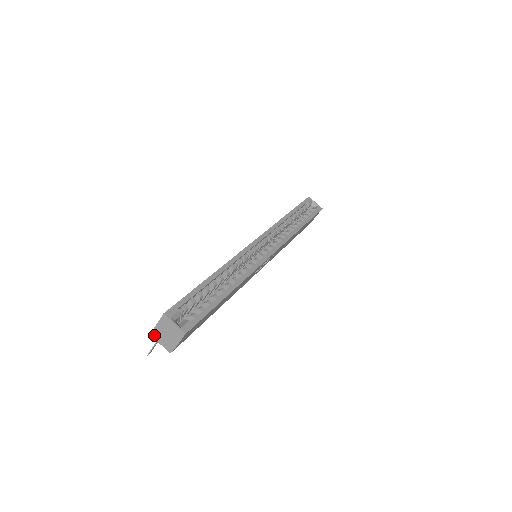
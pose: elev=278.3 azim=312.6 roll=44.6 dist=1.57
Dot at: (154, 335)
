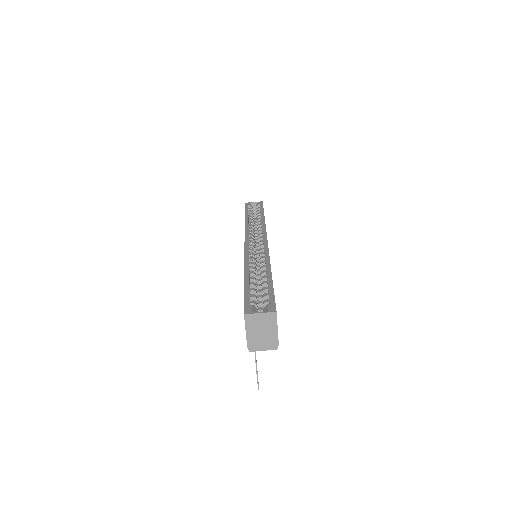
Dot at: (252, 348)
